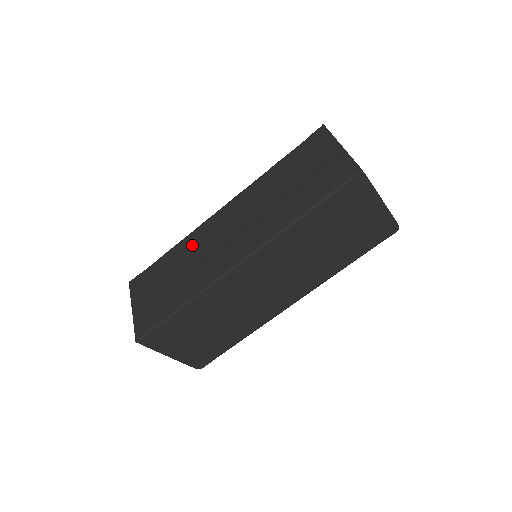
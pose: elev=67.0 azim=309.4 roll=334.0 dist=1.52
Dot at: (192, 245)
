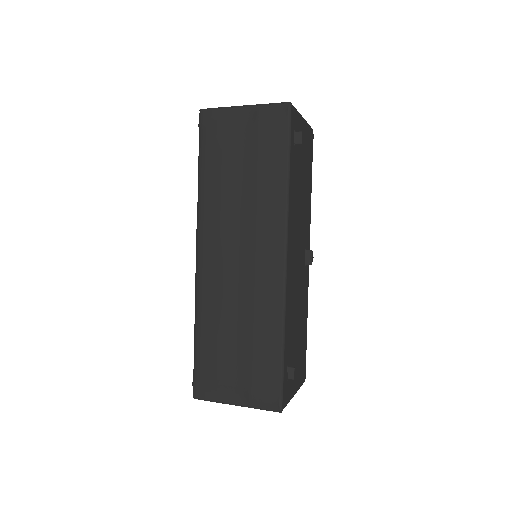
Dot at: (216, 303)
